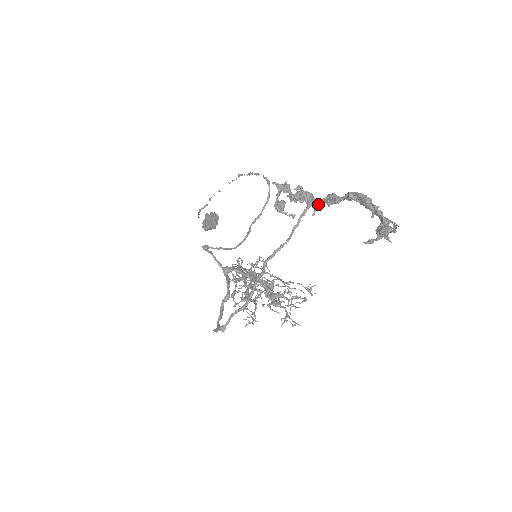
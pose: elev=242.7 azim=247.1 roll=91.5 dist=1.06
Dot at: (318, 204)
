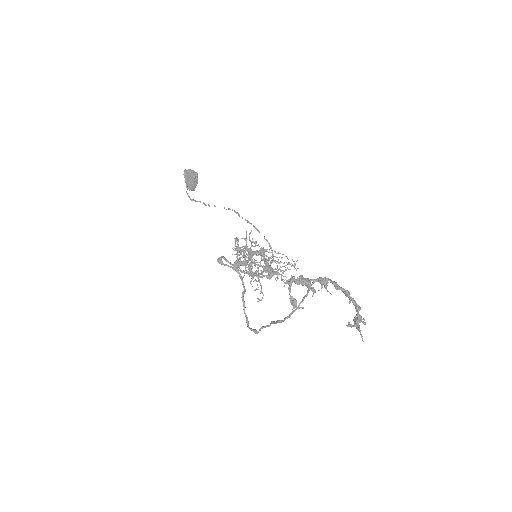
Dot at: (315, 291)
